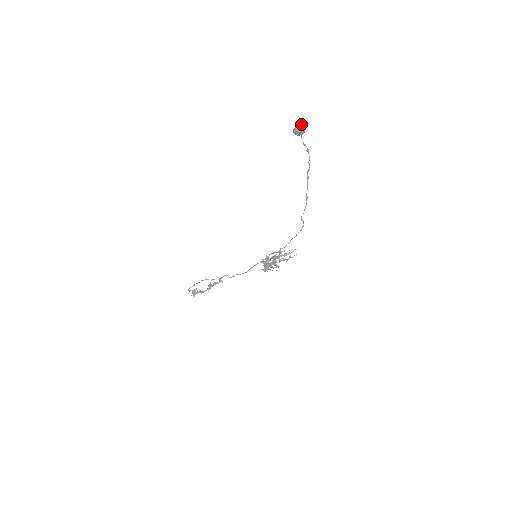
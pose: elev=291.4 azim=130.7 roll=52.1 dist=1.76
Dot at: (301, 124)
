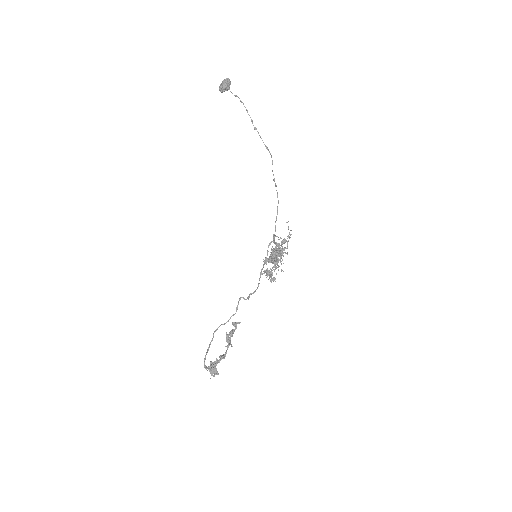
Dot at: (224, 79)
